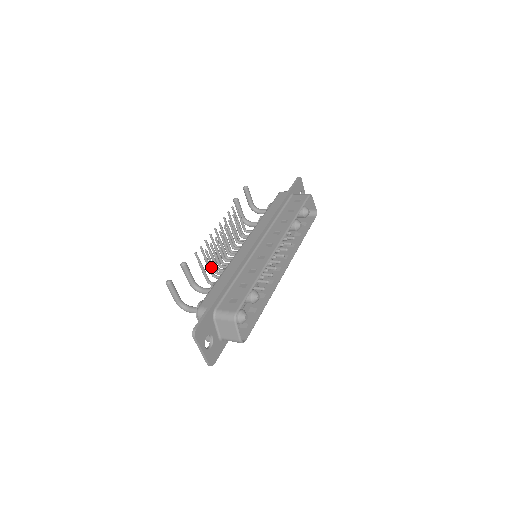
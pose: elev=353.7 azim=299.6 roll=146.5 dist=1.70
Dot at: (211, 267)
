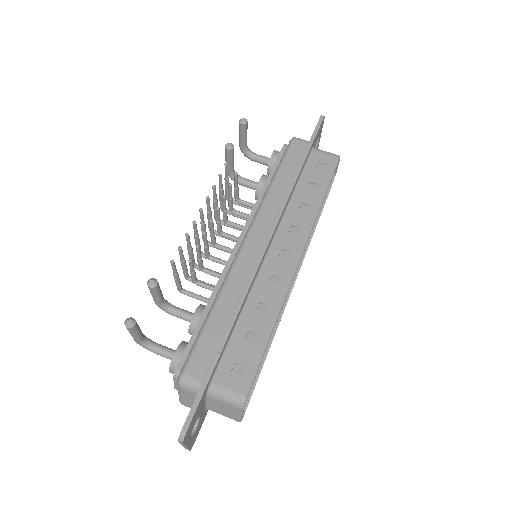
Dot at: (191, 277)
